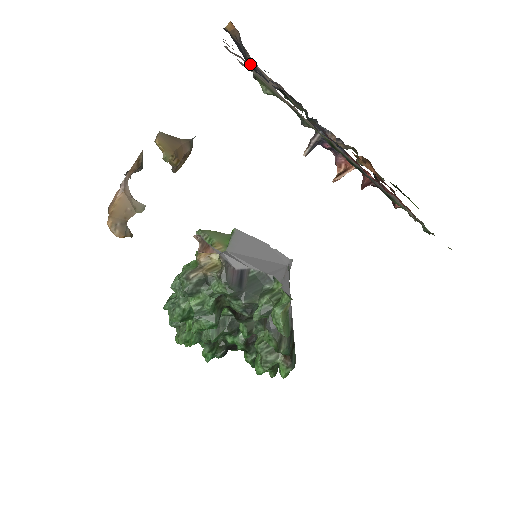
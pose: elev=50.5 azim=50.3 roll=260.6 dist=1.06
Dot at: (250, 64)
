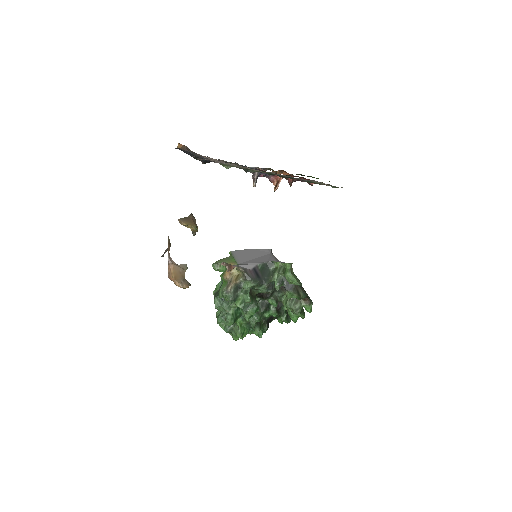
Dot at: occluded
